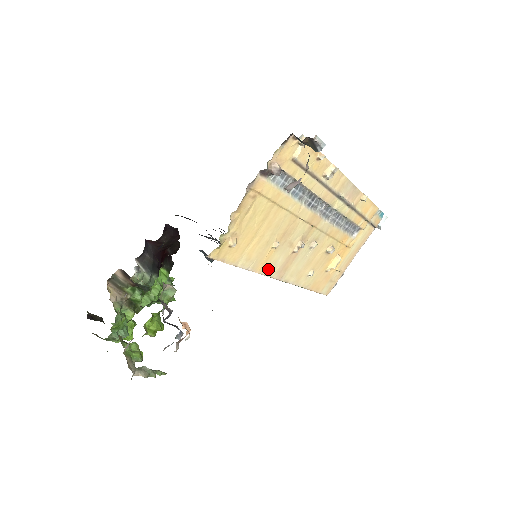
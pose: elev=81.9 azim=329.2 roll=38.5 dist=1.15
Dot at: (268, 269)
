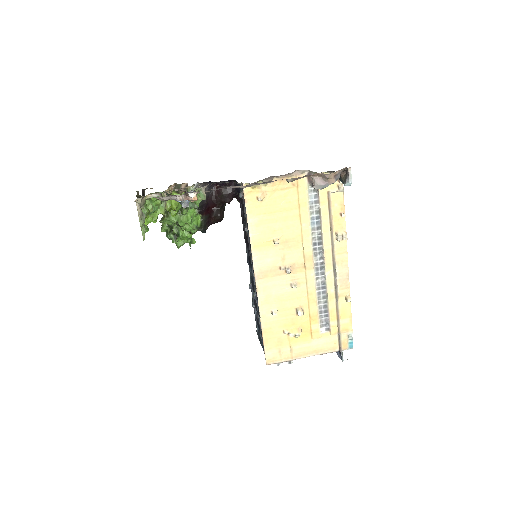
Dot at: (258, 256)
